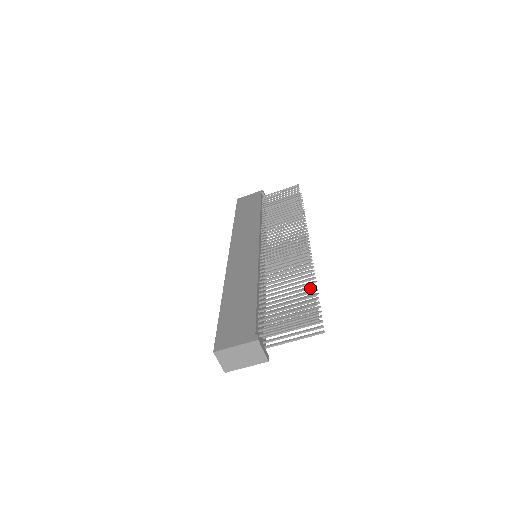
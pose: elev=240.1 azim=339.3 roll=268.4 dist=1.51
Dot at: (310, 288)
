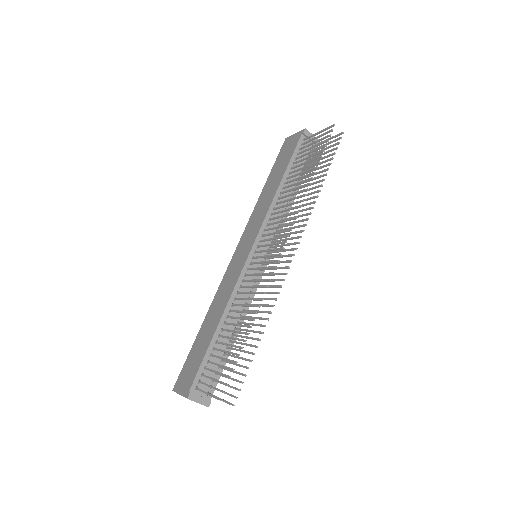
Dot at: (240, 348)
